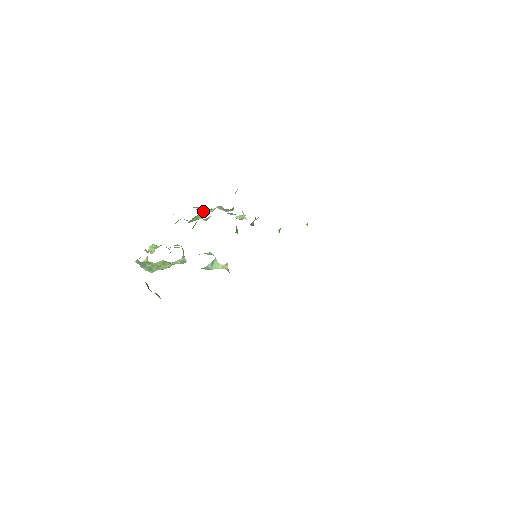
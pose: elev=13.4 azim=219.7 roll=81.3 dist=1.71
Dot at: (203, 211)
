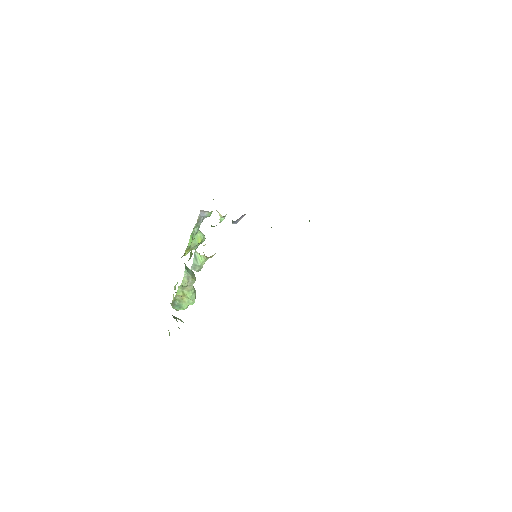
Dot at: occluded
